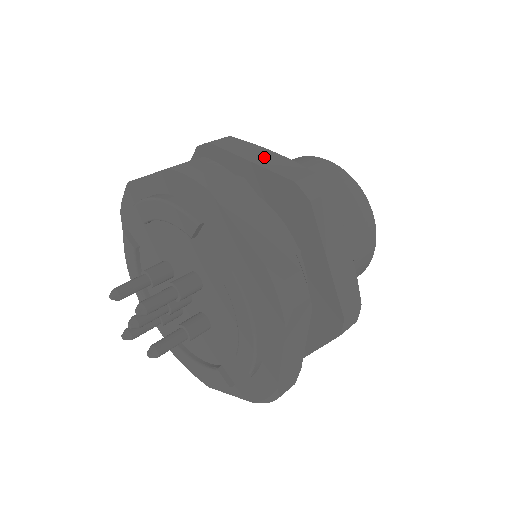
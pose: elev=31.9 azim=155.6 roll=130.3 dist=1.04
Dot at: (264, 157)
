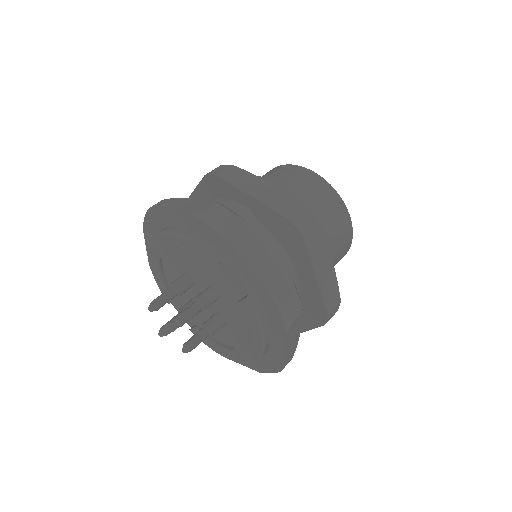
Dot at: (263, 191)
